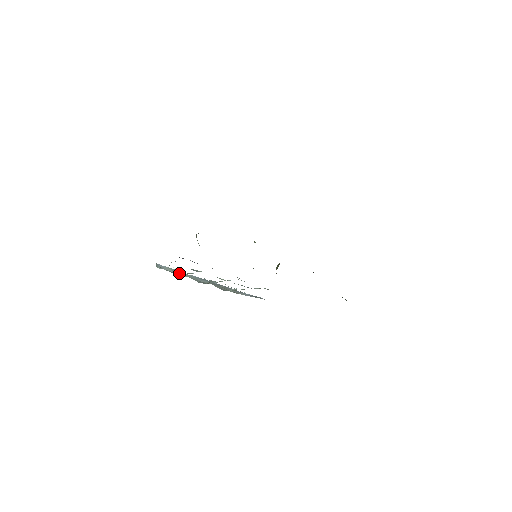
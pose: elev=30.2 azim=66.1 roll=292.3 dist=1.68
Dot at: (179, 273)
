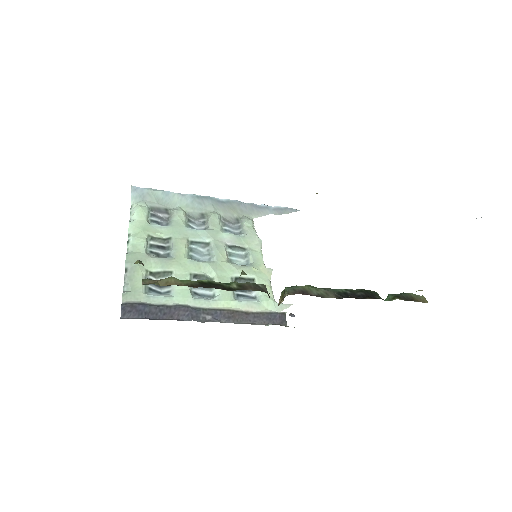
Dot at: (166, 200)
